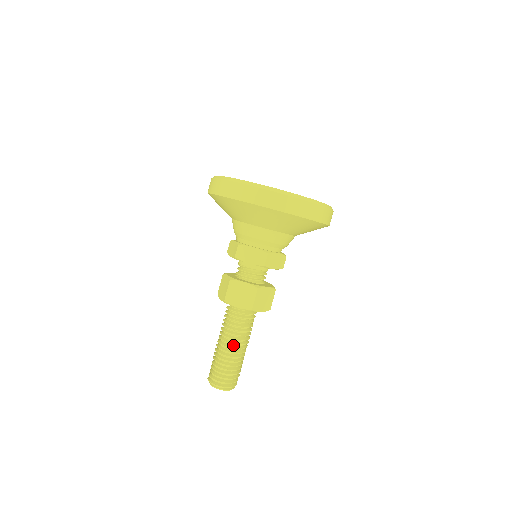
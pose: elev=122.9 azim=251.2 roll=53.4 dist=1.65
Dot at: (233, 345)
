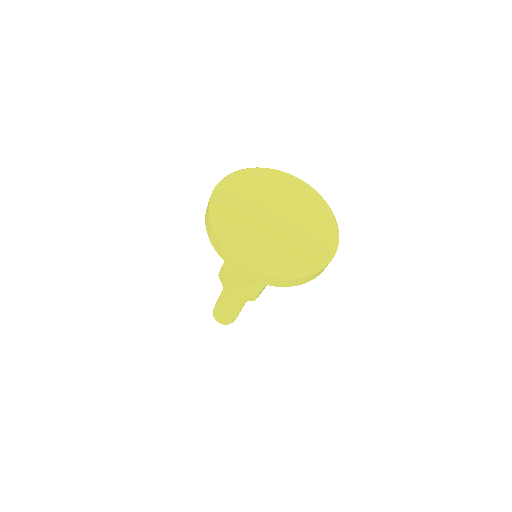
Dot at: (226, 303)
